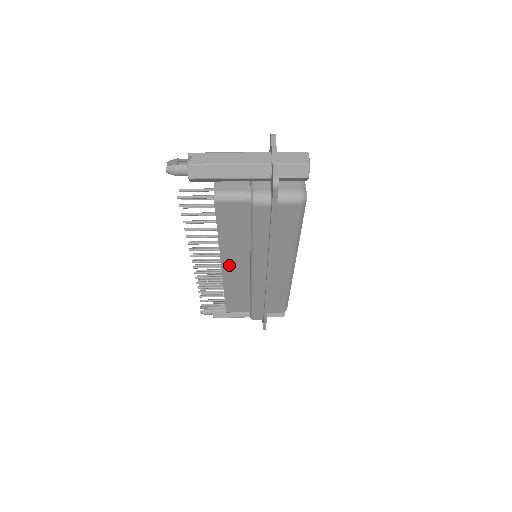
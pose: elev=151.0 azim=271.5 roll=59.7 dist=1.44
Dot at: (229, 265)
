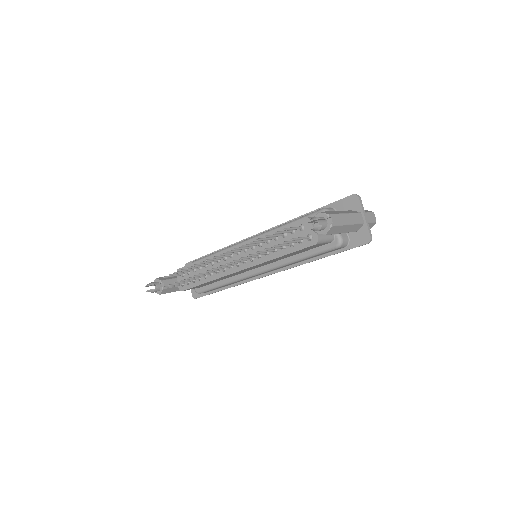
Dot at: occluded
